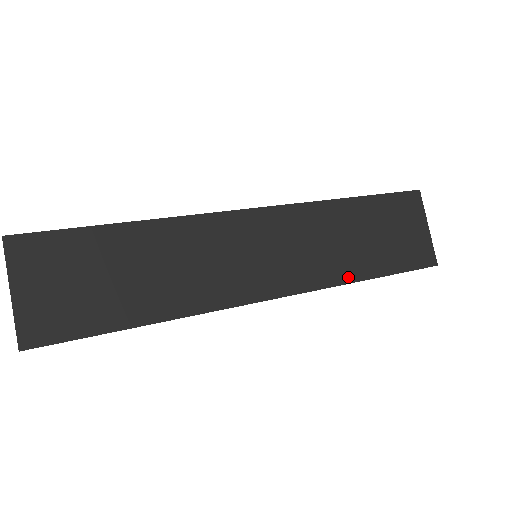
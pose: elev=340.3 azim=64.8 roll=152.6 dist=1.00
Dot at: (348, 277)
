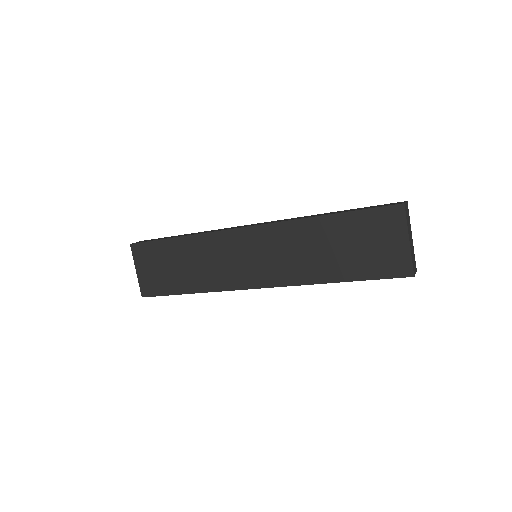
Dot at: (317, 279)
